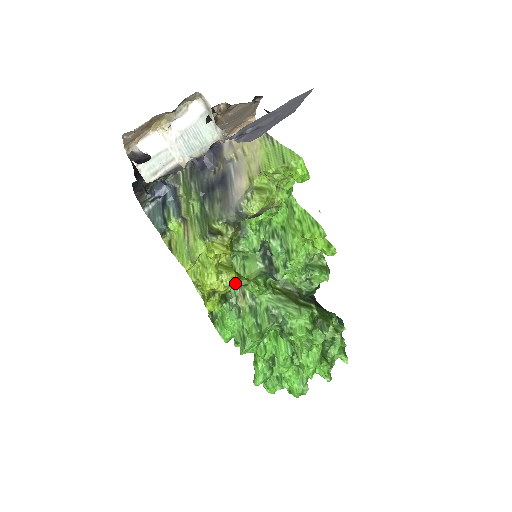
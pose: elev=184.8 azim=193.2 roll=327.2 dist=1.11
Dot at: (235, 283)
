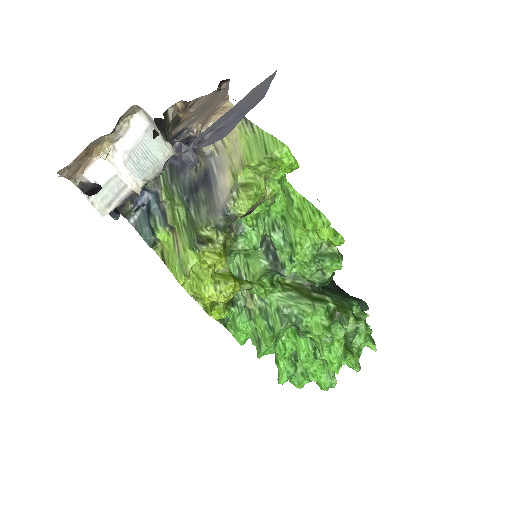
Dot at: (236, 291)
